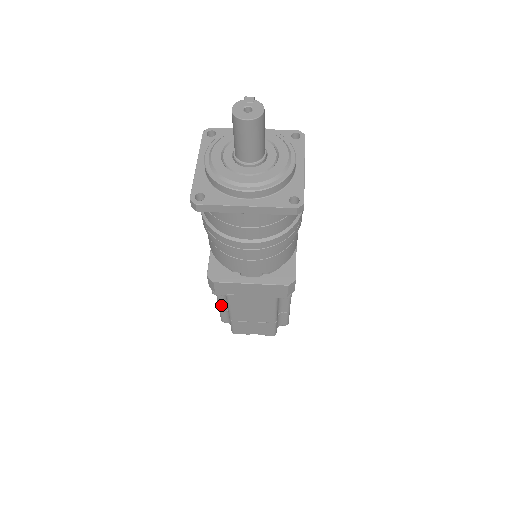
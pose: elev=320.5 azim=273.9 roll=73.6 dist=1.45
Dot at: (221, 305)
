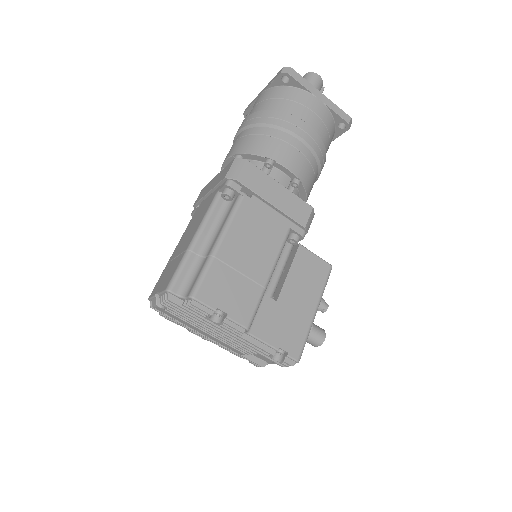
Dot at: occluded
